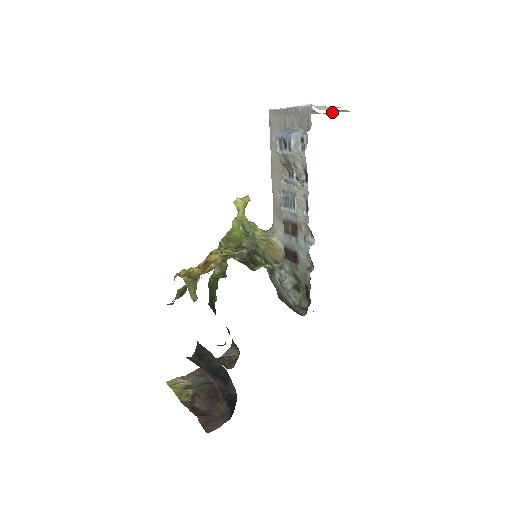
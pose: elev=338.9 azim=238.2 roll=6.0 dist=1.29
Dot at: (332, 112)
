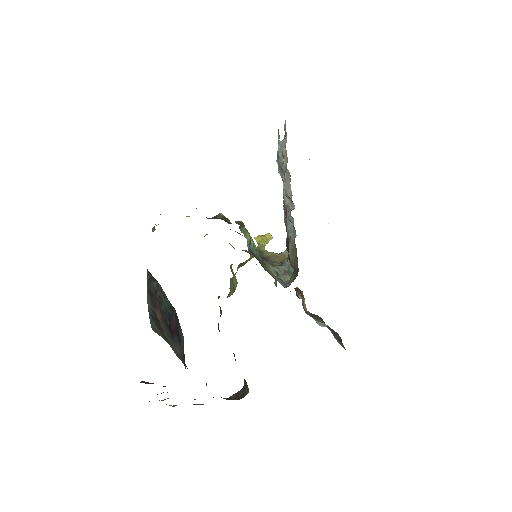
Dot at: occluded
